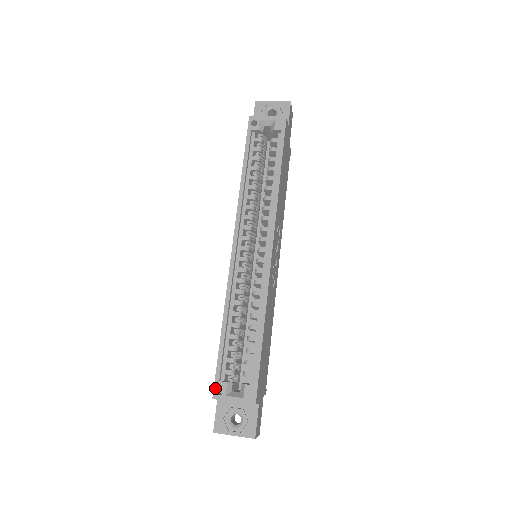
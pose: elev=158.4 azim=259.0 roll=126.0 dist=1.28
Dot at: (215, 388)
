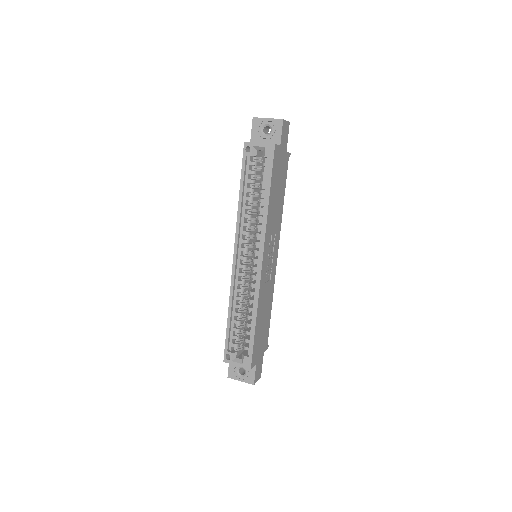
Dot at: (225, 355)
